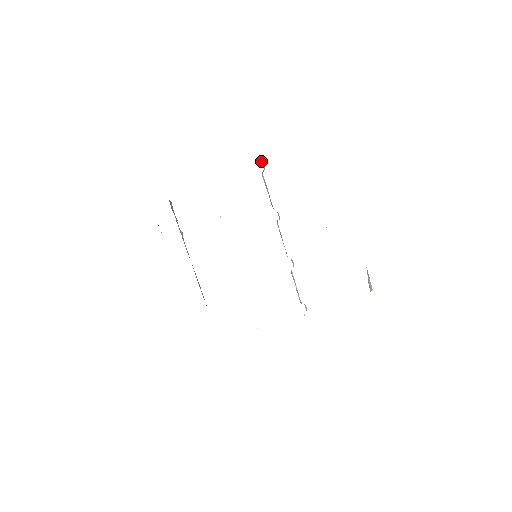
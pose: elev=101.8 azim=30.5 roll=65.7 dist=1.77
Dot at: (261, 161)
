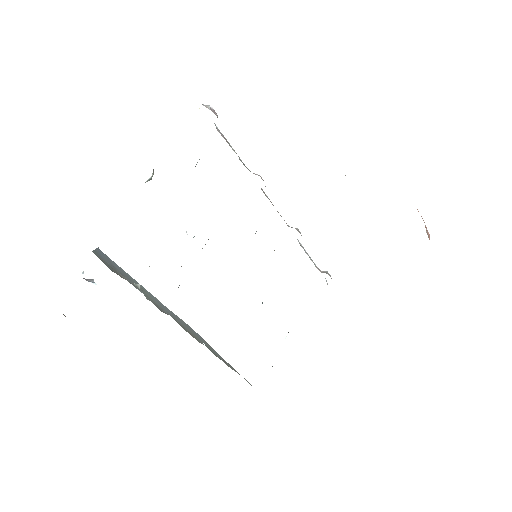
Dot at: (207, 106)
